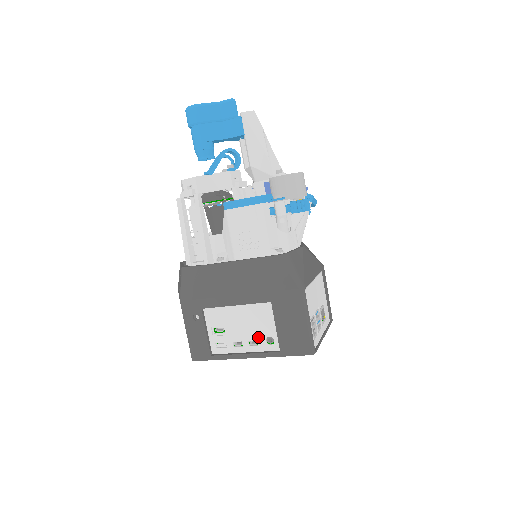
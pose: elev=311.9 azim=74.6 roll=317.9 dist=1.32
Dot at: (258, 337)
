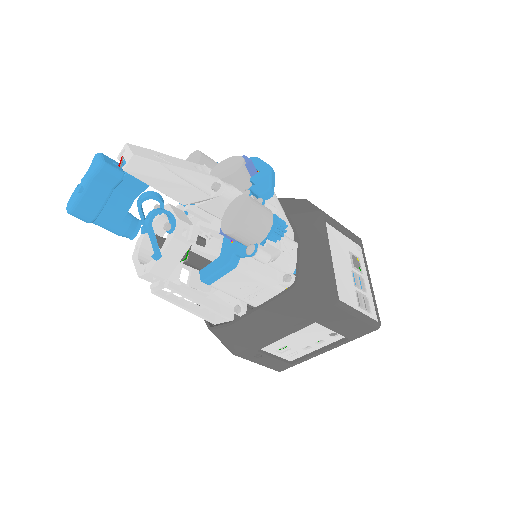
Dot at: (321, 338)
